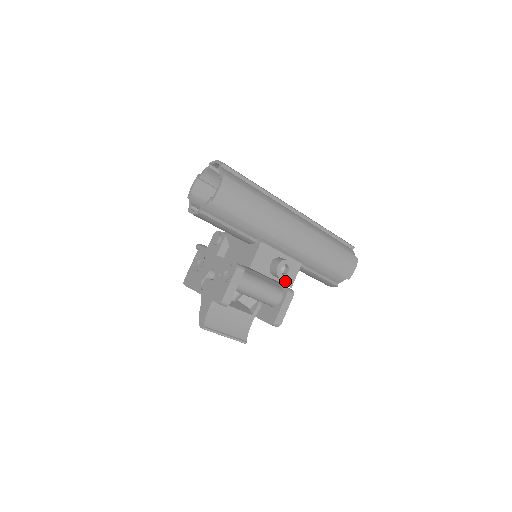
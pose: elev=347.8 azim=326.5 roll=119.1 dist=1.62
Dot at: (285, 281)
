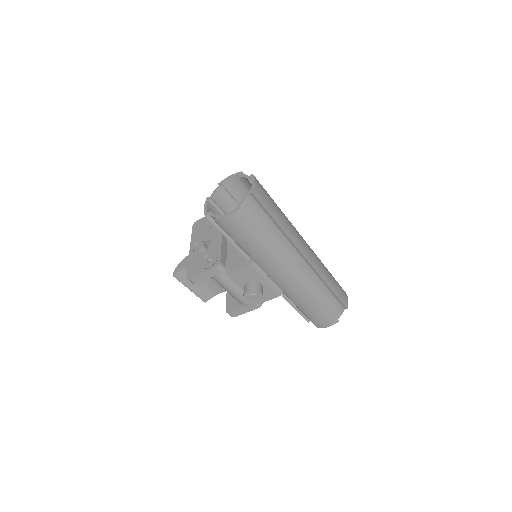
Dot at: occluded
